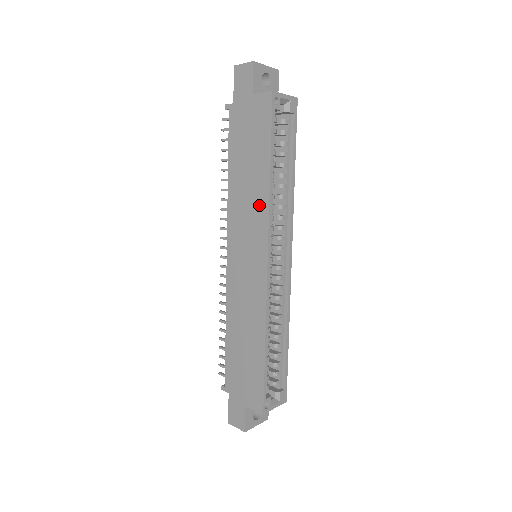
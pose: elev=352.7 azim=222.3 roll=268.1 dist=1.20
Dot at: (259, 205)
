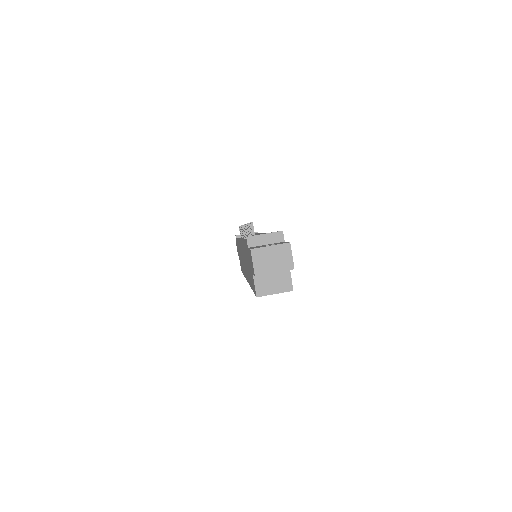
Dot at: occluded
